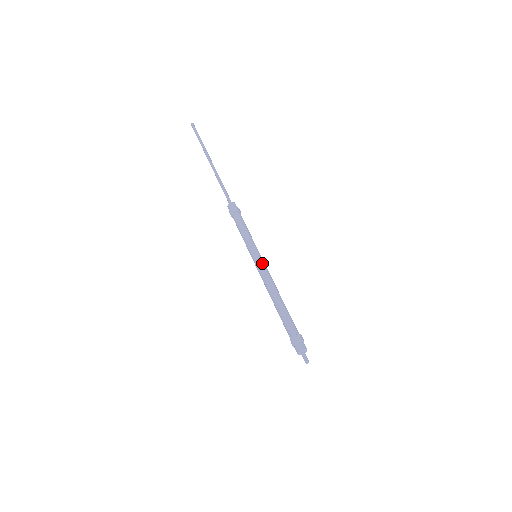
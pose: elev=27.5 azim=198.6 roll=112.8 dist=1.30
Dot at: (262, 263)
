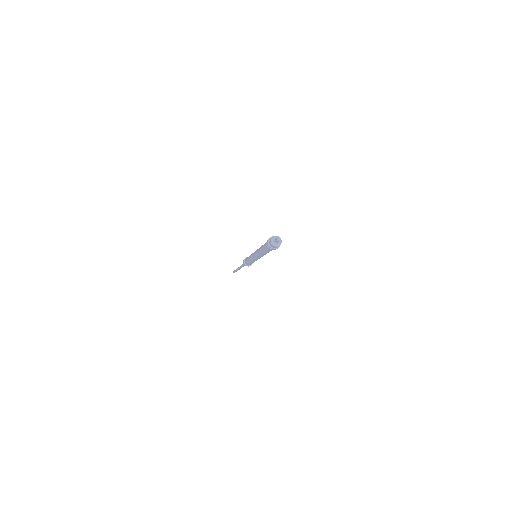
Dot at: occluded
